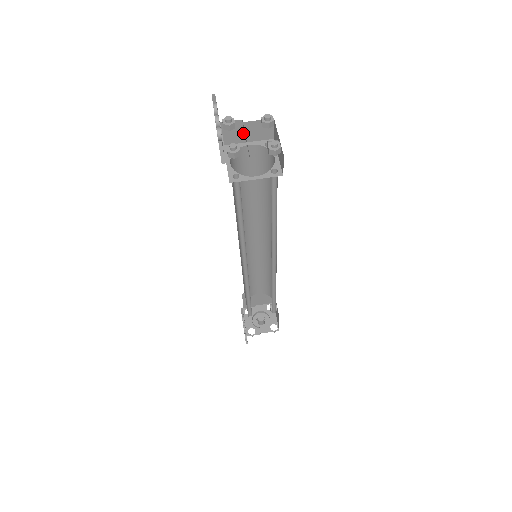
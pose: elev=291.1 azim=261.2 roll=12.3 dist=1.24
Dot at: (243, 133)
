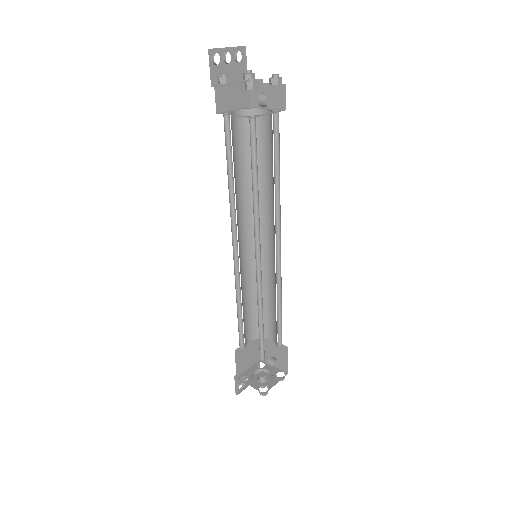
Dot at: occluded
